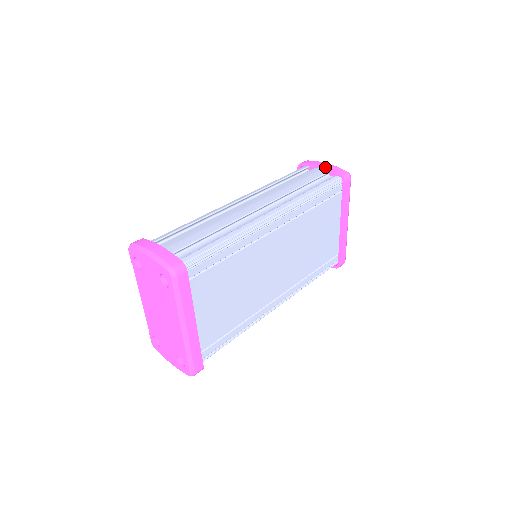
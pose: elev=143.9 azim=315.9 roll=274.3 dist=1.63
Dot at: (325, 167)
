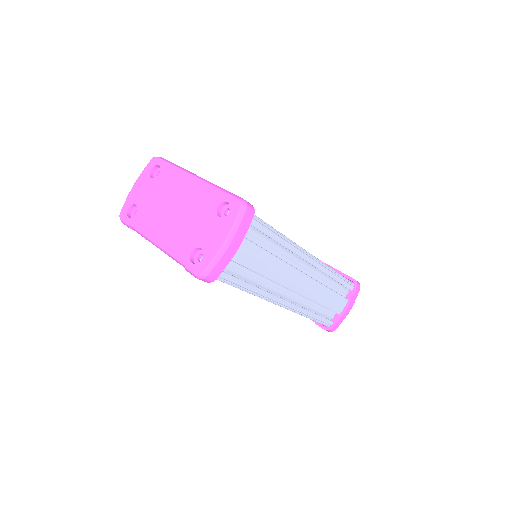
Dot at: occluded
